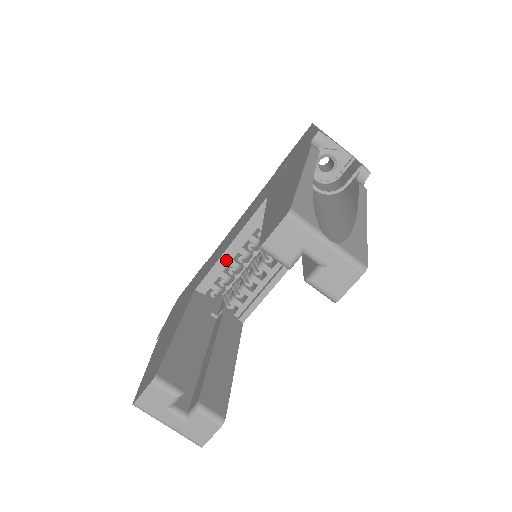
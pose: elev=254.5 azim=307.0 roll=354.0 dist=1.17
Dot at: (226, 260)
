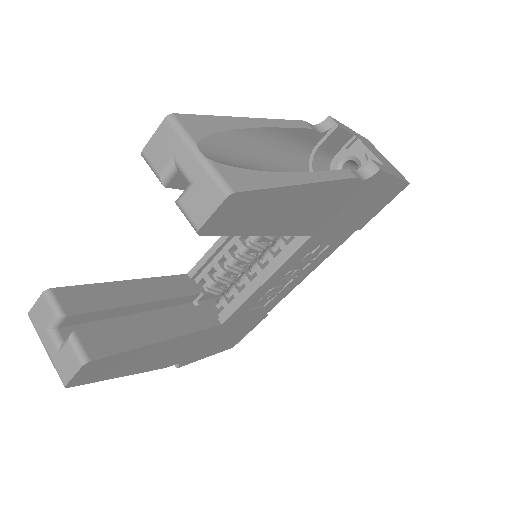
Dot at: (222, 250)
